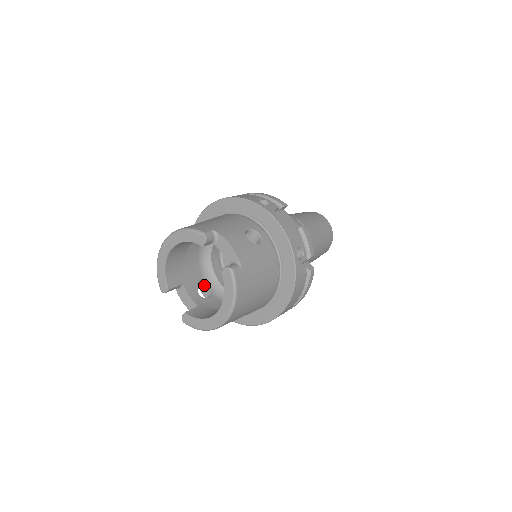
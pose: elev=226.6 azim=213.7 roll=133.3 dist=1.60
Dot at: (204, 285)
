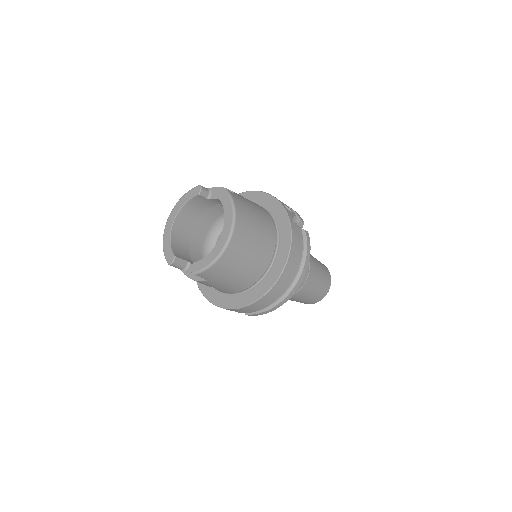
Dot at: occluded
